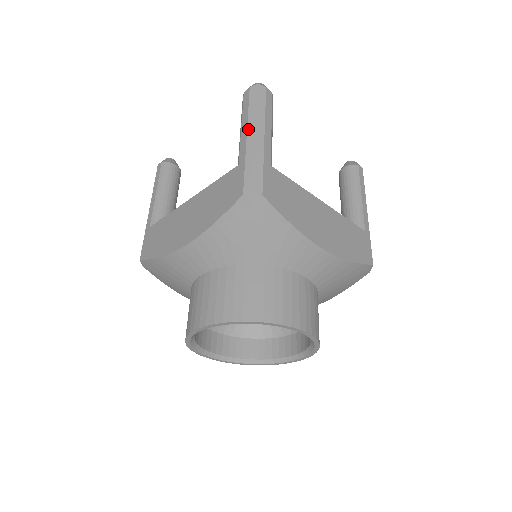
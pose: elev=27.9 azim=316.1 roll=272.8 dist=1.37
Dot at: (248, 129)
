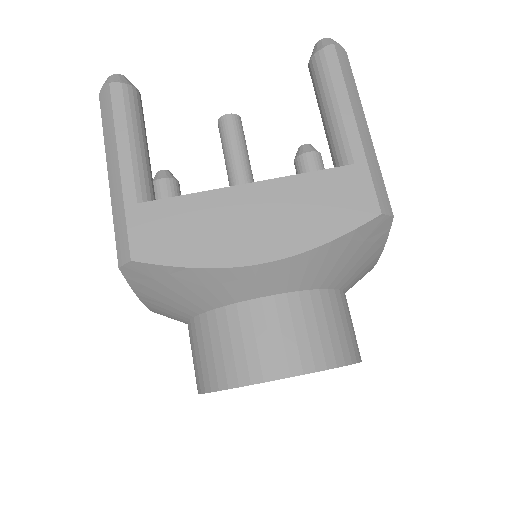
Dot at: (107, 165)
